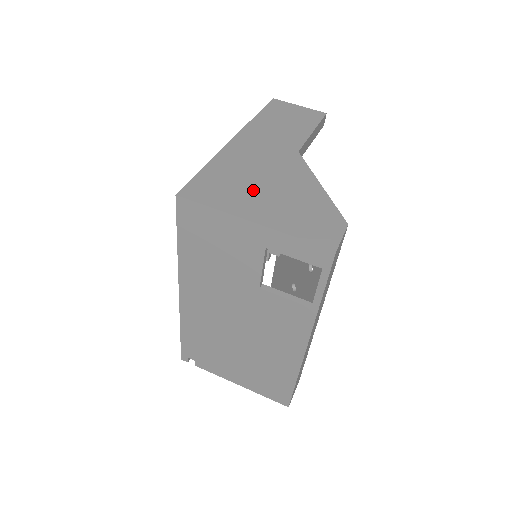
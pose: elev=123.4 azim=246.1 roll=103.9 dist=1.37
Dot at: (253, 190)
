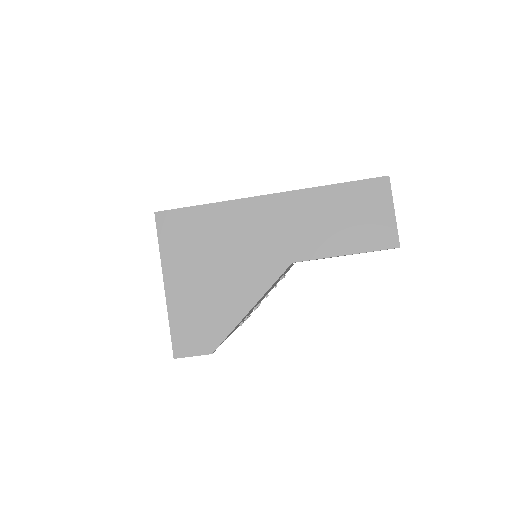
Dot at: (202, 262)
